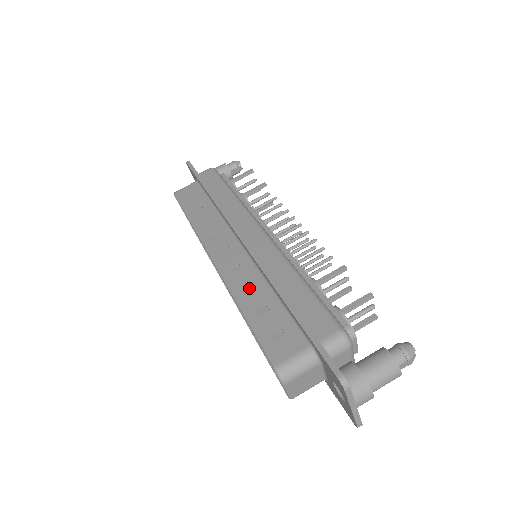
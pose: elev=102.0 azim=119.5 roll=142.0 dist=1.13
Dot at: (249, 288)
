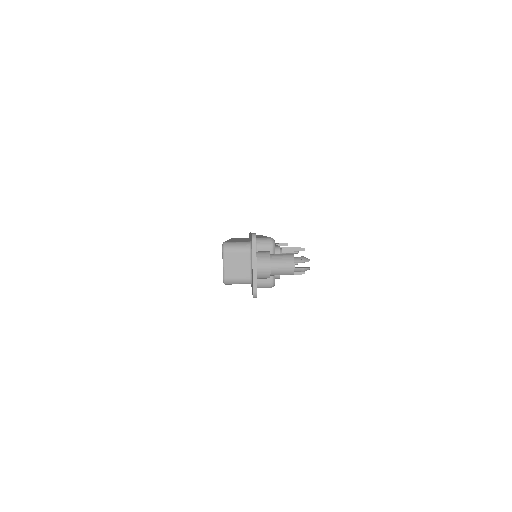
Dot at: occluded
